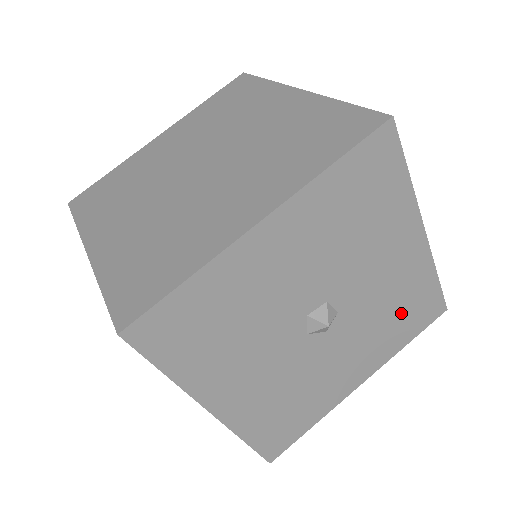
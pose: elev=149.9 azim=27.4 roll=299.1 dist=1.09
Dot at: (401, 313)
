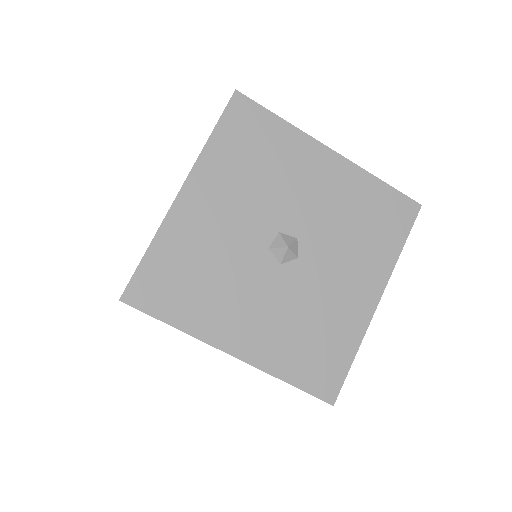
Dot at: (368, 222)
